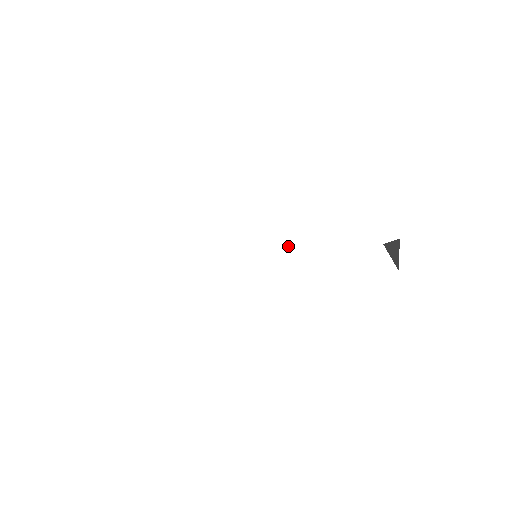
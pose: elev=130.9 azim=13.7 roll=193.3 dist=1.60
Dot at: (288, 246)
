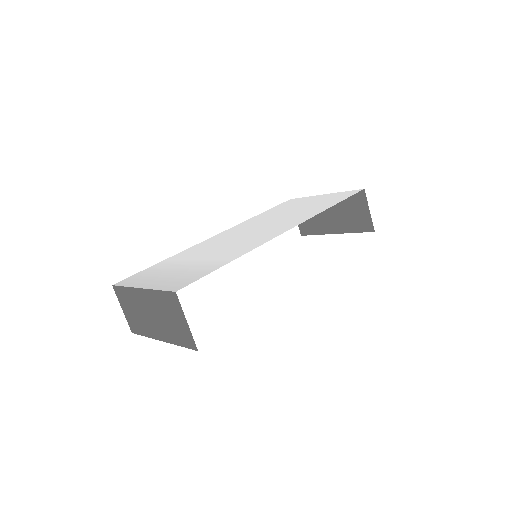
Dot at: (285, 220)
